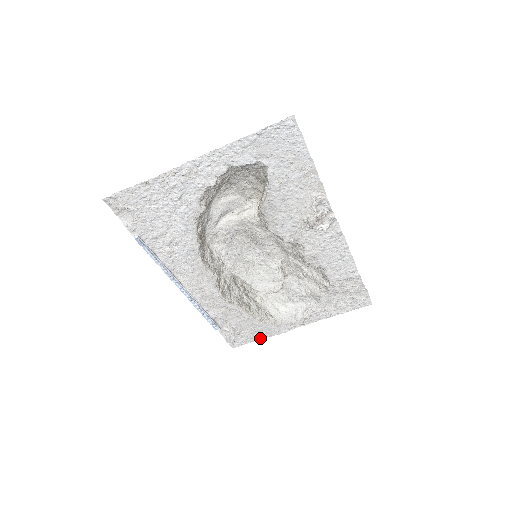
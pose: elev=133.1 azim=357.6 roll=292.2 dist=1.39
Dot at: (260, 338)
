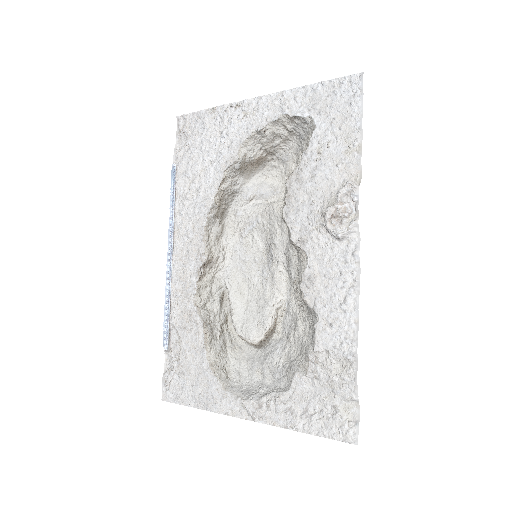
Dot at: (196, 406)
